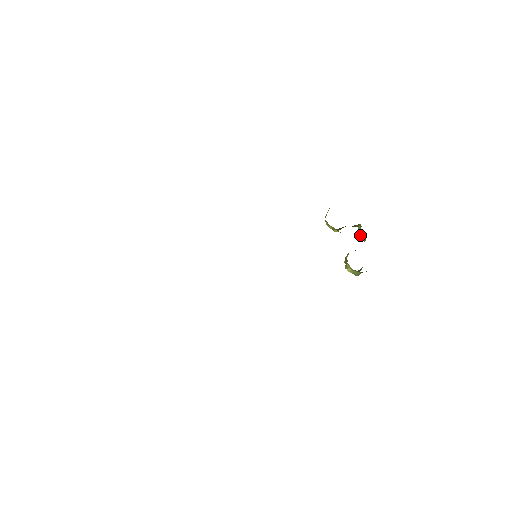
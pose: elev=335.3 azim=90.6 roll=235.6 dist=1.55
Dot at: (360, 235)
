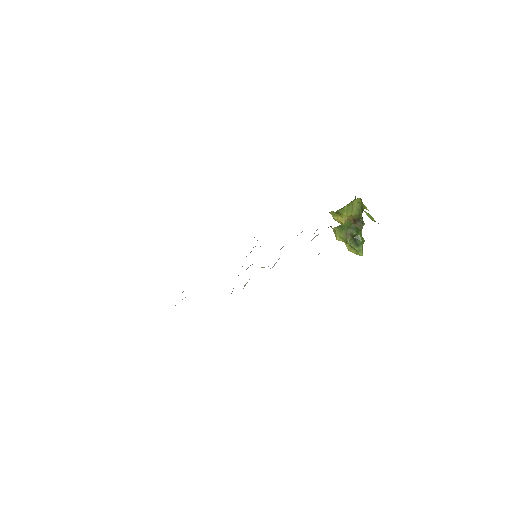
Dot at: occluded
